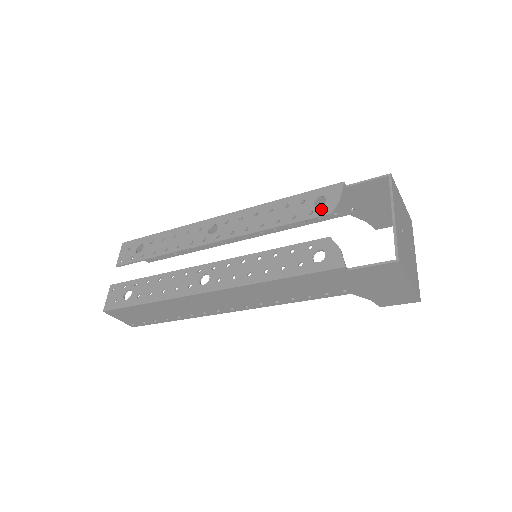
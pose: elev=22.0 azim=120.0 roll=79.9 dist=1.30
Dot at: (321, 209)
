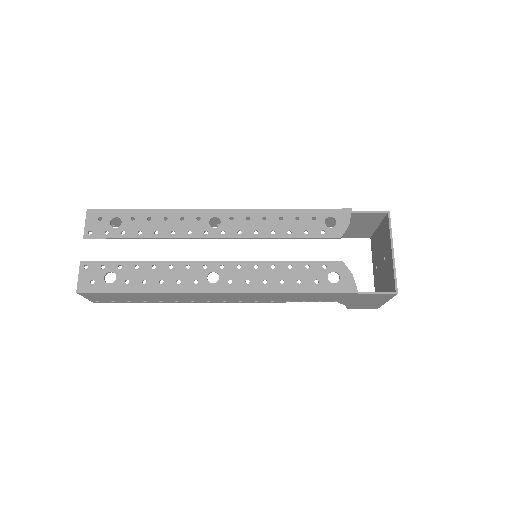
Dot at: (333, 231)
